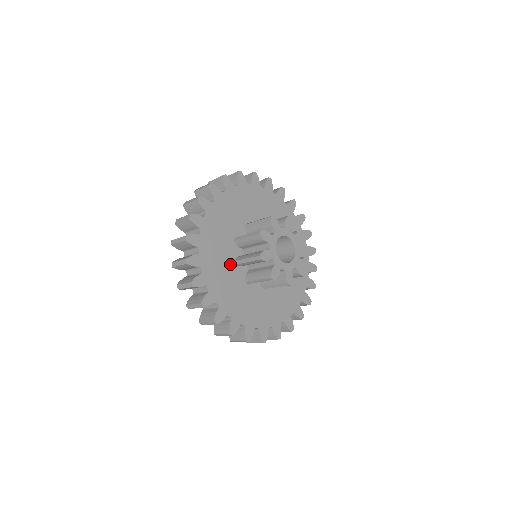
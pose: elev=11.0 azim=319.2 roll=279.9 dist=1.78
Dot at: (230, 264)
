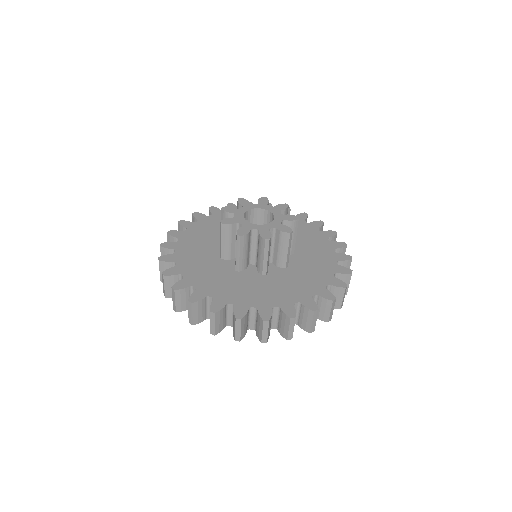
Dot at: (214, 259)
